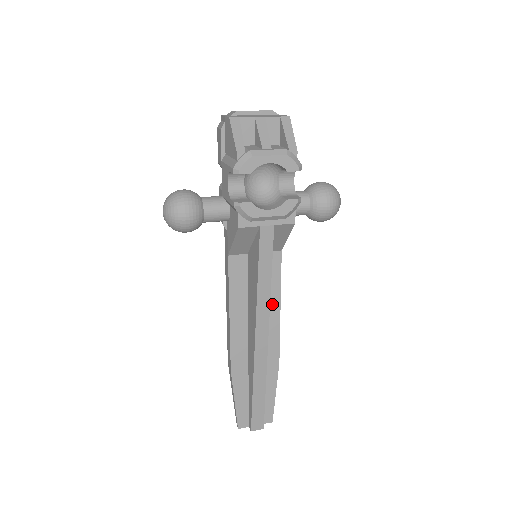
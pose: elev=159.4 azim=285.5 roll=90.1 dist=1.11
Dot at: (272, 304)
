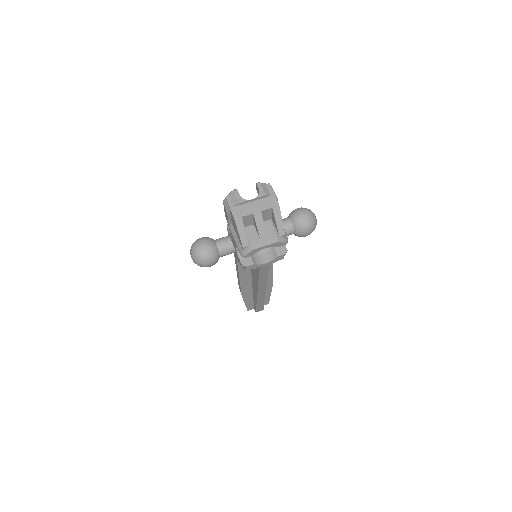
Dot at: occluded
